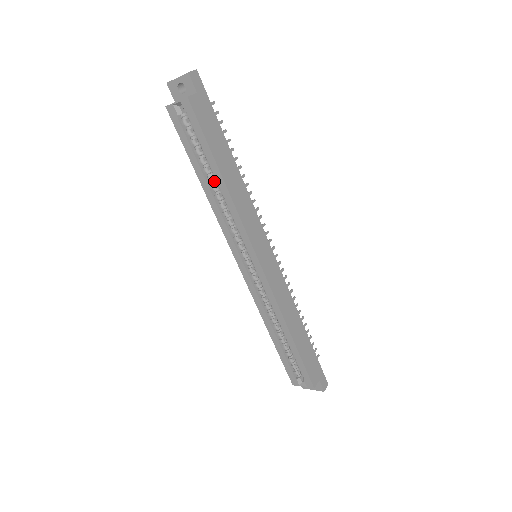
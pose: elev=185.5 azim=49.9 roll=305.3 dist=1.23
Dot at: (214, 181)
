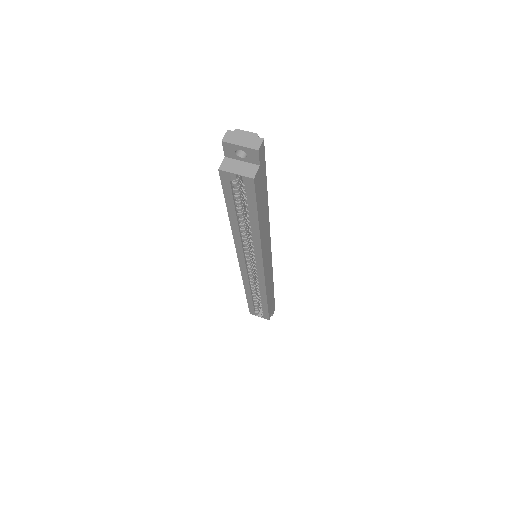
Dot at: occluded
